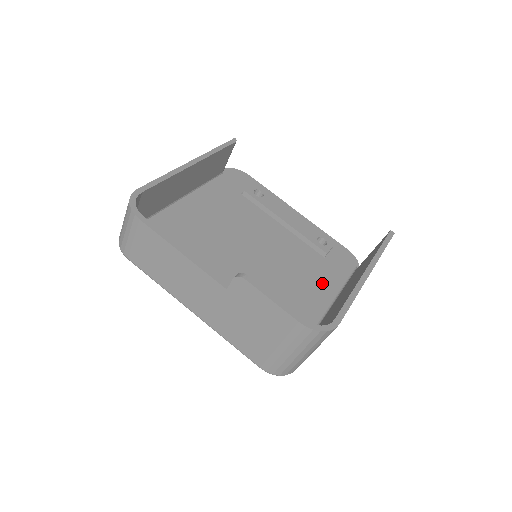
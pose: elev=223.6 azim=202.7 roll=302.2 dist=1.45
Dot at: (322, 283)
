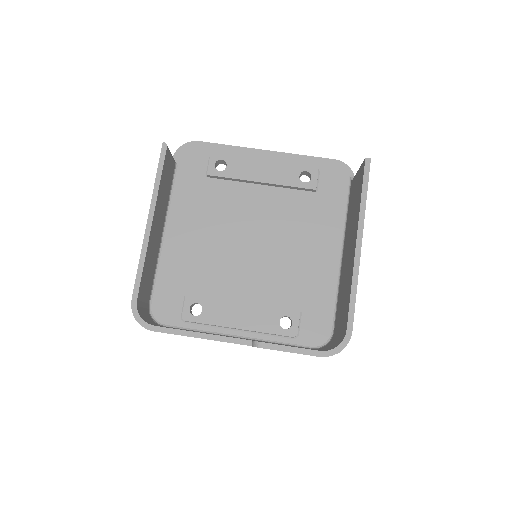
Dot at: (325, 228)
